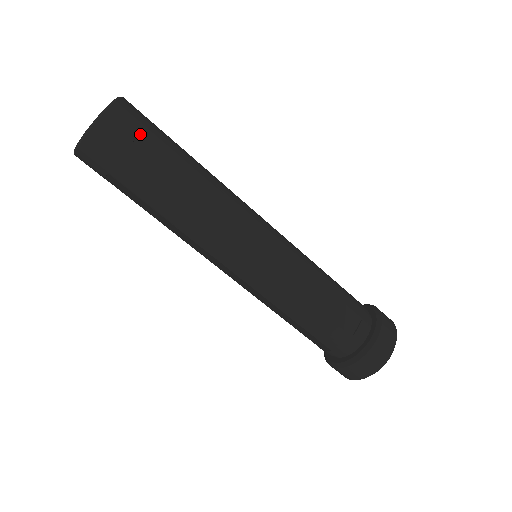
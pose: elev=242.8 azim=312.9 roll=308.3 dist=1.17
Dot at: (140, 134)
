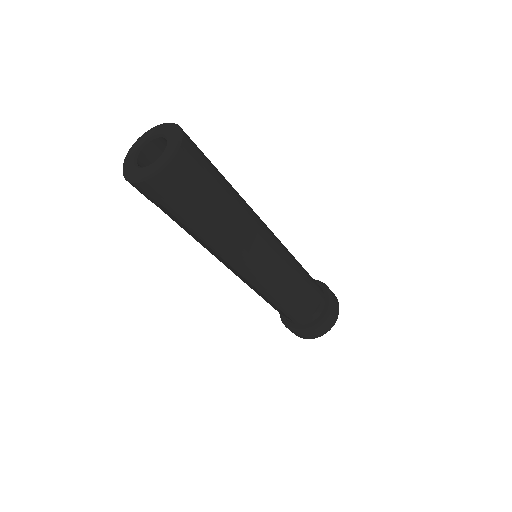
Dot at: (199, 174)
